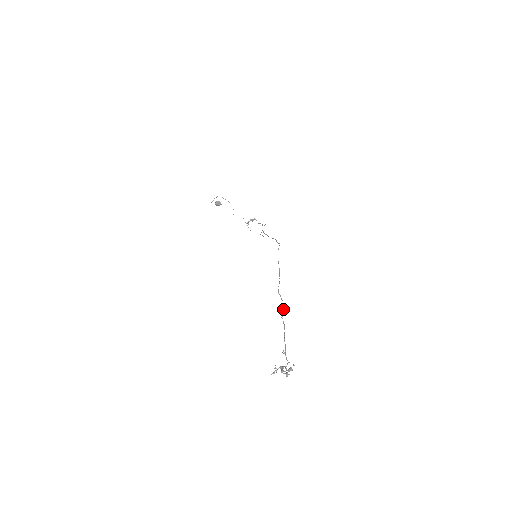
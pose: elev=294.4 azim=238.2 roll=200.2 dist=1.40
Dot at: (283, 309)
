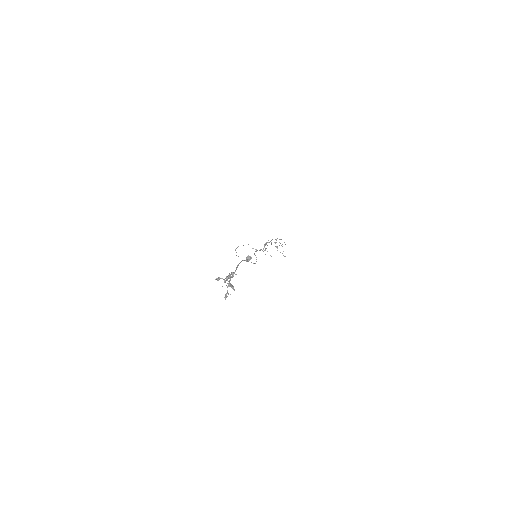
Dot at: (256, 261)
